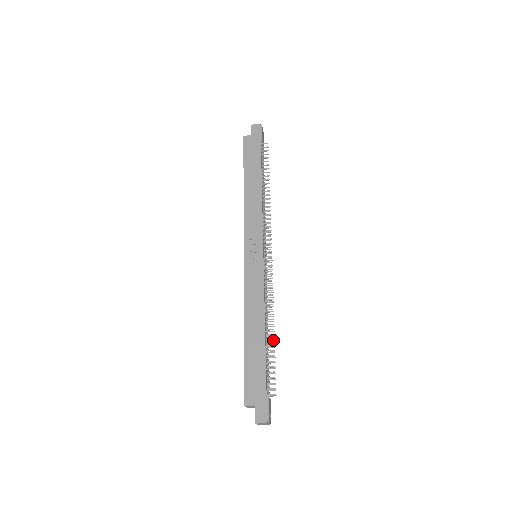
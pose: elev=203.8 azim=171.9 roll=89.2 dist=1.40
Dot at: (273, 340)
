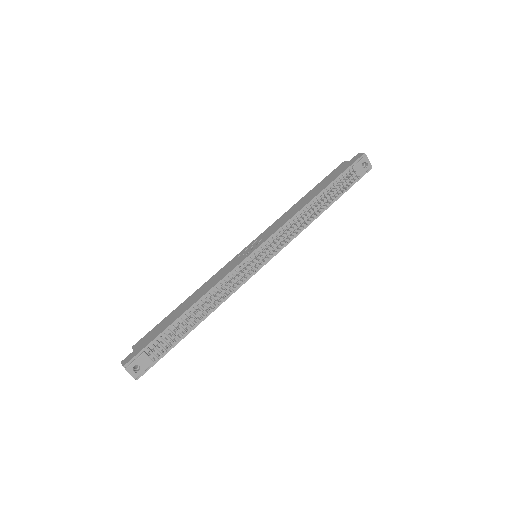
Dot at: occluded
